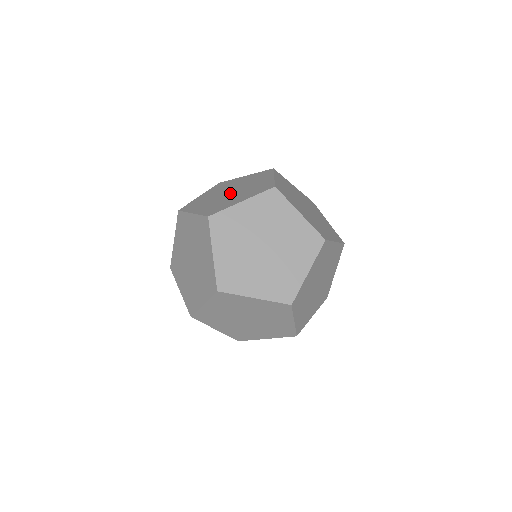
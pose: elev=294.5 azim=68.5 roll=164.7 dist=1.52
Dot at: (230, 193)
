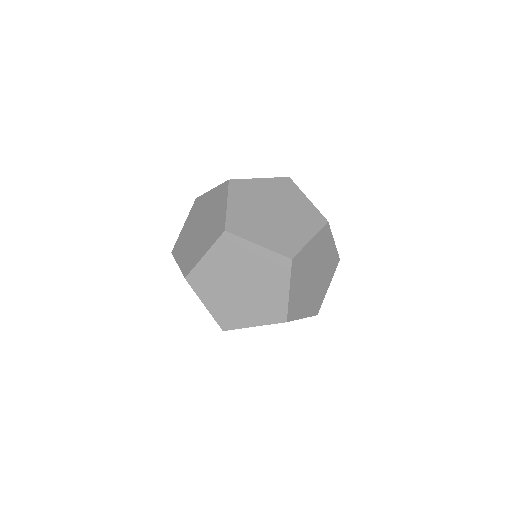
Dot at: (271, 214)
